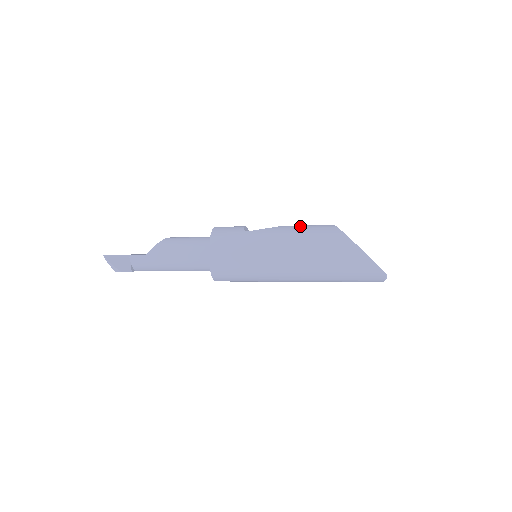
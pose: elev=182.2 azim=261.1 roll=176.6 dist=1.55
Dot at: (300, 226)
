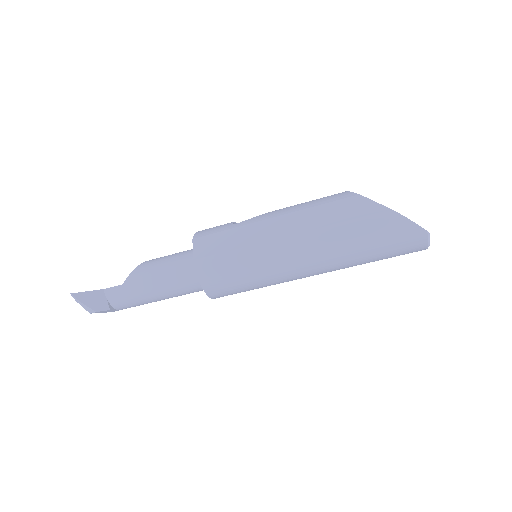
Dot at: (301, 203)
